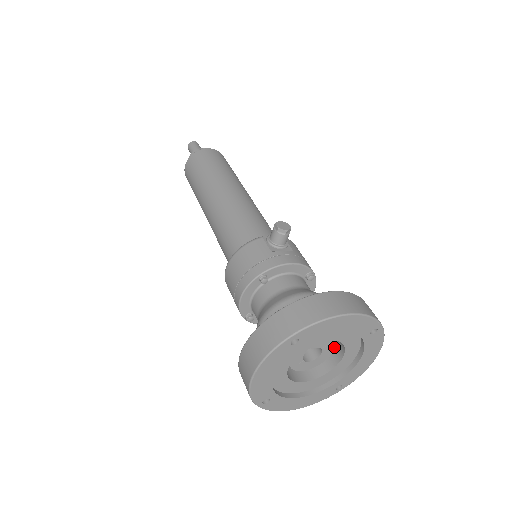
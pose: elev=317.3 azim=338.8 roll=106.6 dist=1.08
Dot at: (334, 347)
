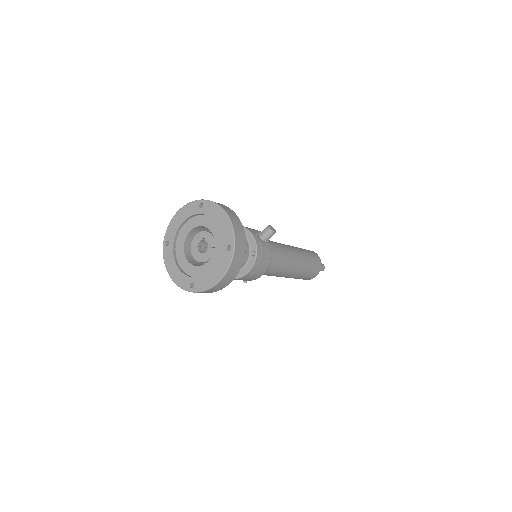
Dot at: occluded
